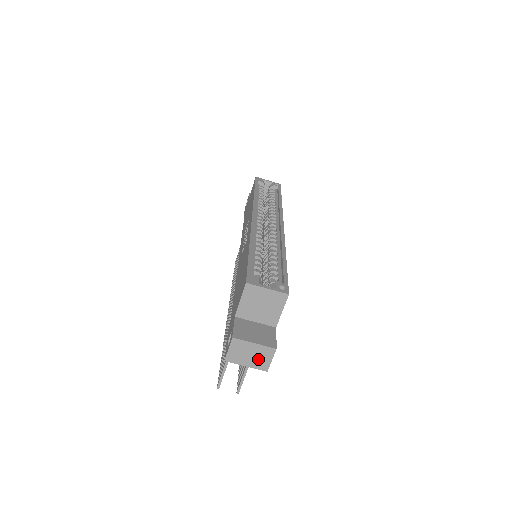
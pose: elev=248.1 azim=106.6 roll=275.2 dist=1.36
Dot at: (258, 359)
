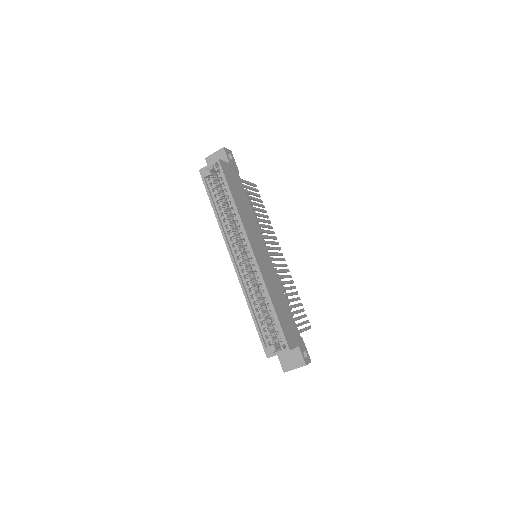
Dot at: occluded
